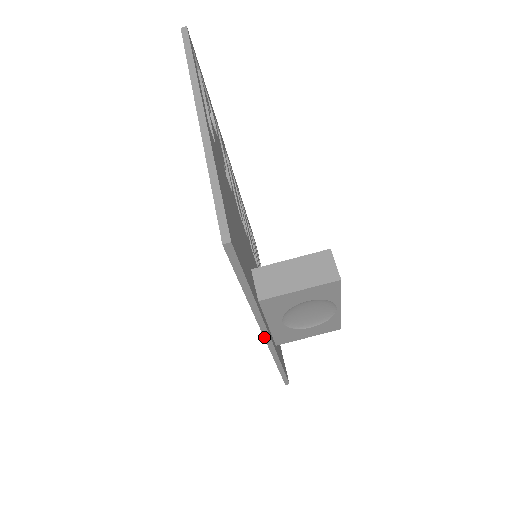
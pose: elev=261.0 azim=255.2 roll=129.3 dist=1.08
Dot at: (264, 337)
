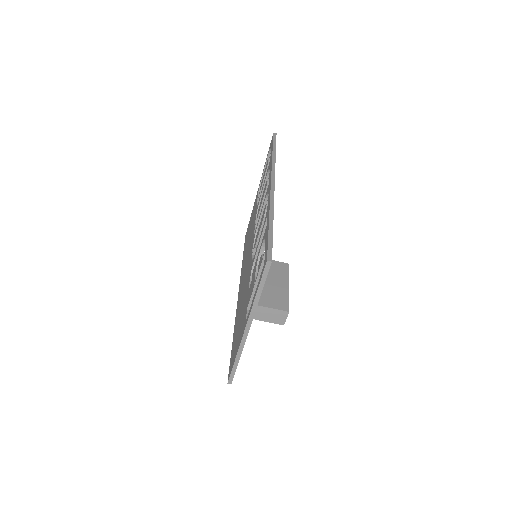
Dot at: occluded
